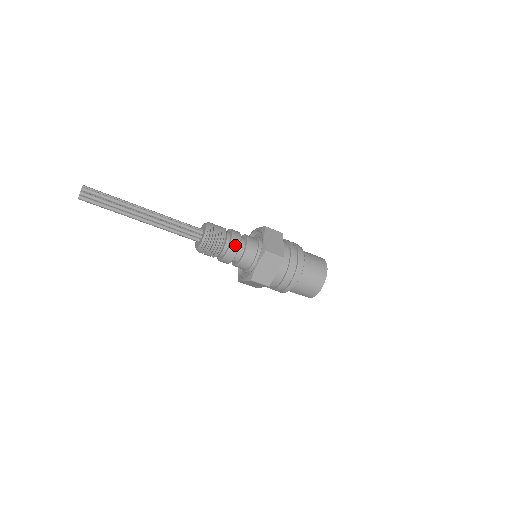
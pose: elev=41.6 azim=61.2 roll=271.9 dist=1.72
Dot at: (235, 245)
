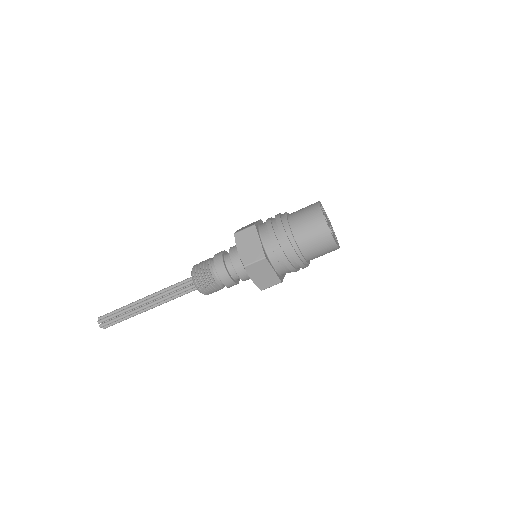
Dot at: (223, 274)
